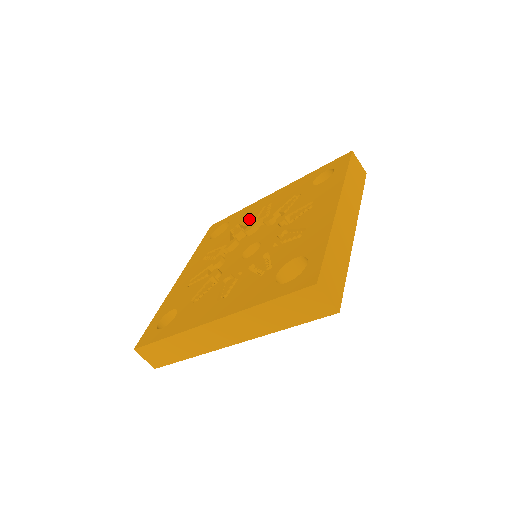
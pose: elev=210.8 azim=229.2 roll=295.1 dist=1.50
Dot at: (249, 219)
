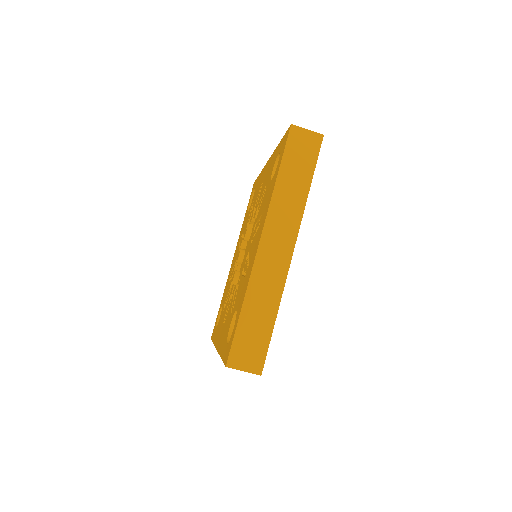
Dot at: (255, 201)
